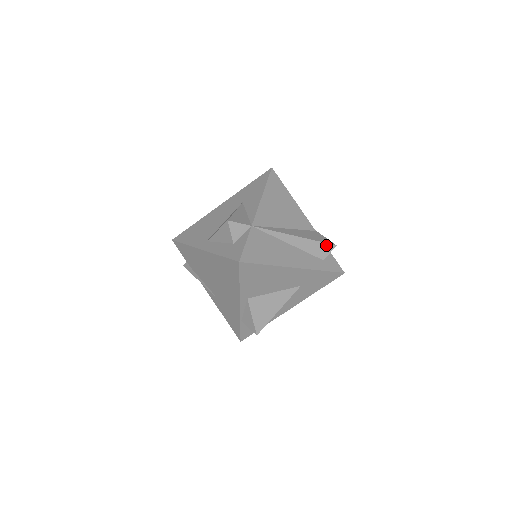
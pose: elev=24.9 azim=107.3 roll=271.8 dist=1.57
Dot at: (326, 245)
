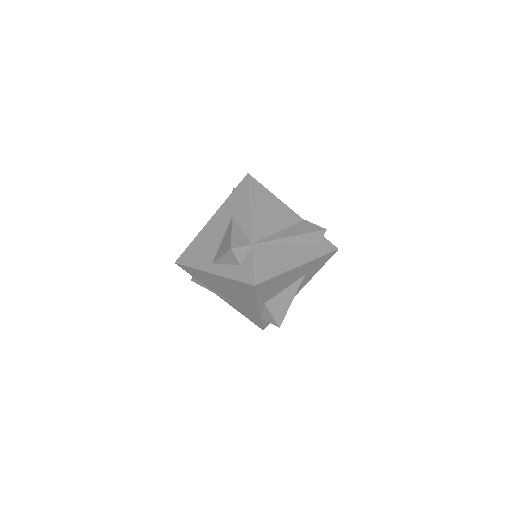
Dot at: (318, 233)
